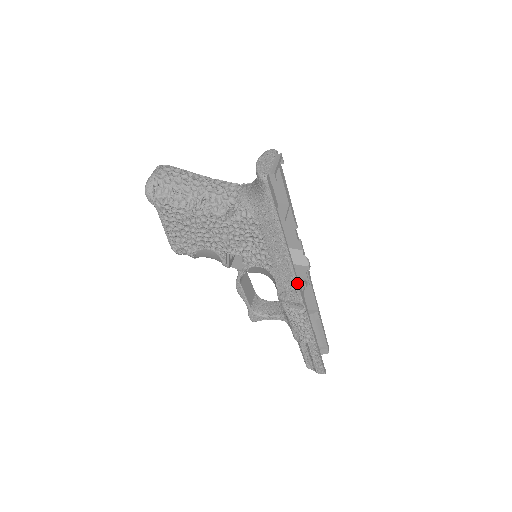
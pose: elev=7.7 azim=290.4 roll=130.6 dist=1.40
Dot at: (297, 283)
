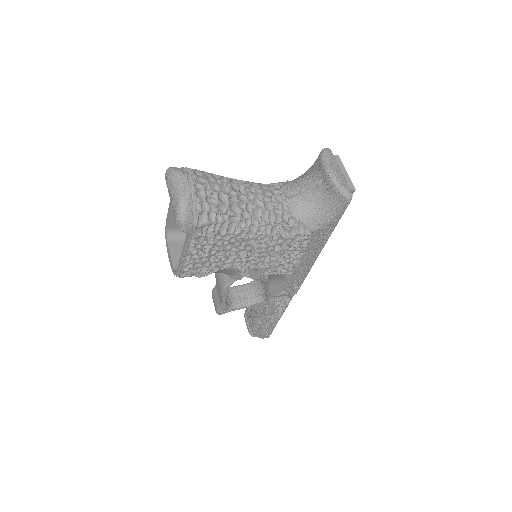
Dot at: (304, 279)
